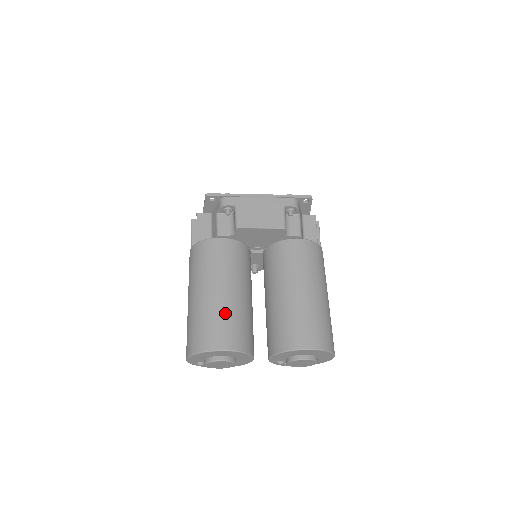
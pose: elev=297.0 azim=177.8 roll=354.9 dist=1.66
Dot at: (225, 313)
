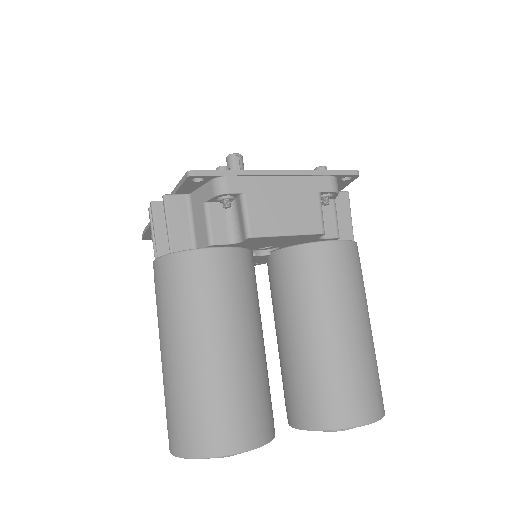
Dot at: (237, 386)
